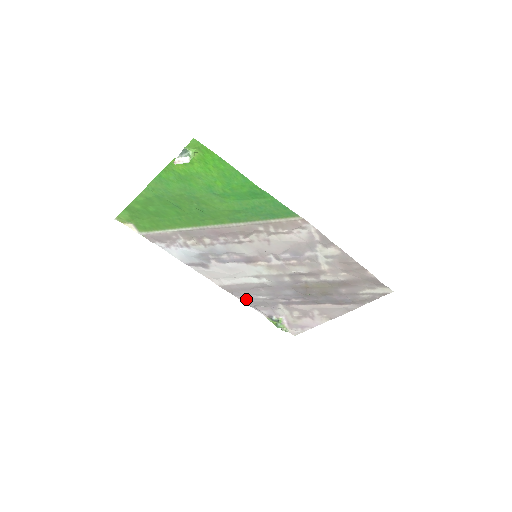
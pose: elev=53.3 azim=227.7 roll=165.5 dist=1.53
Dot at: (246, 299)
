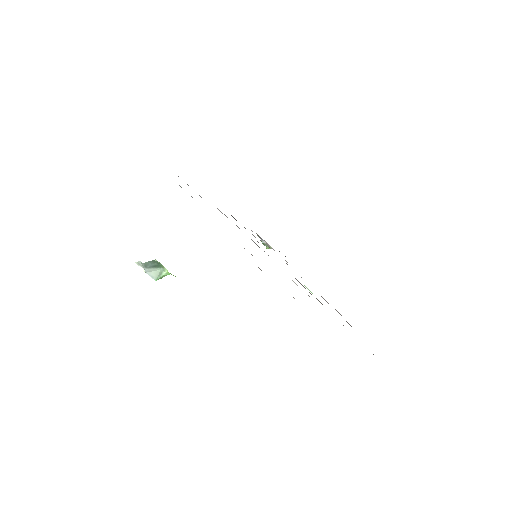
Dot at: occluded
